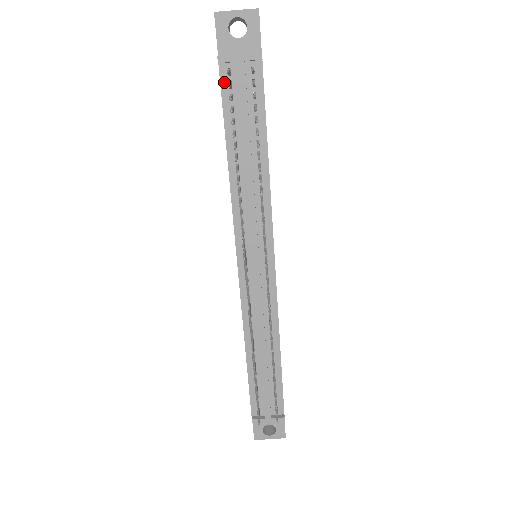
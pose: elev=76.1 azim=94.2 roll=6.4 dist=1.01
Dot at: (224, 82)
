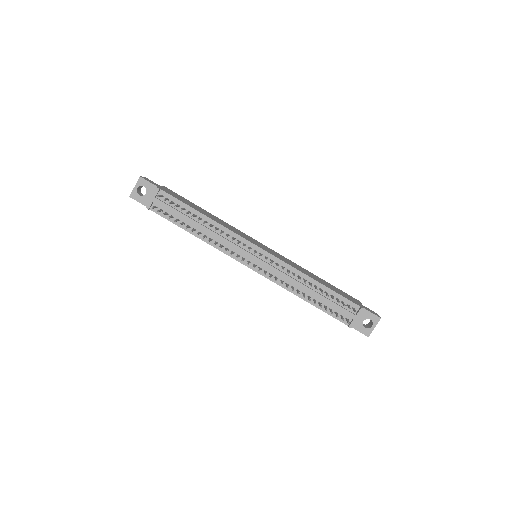
Dot at: (158, 212)
